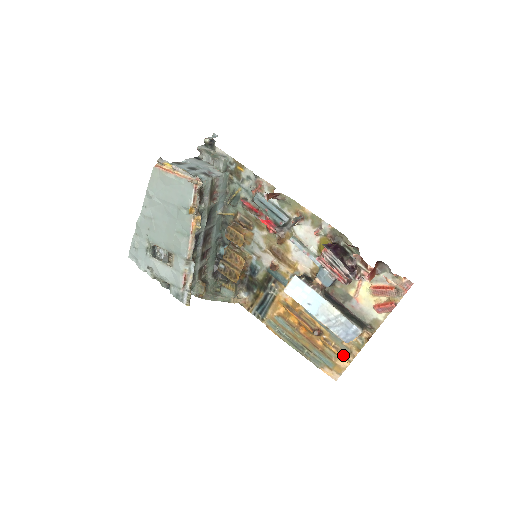
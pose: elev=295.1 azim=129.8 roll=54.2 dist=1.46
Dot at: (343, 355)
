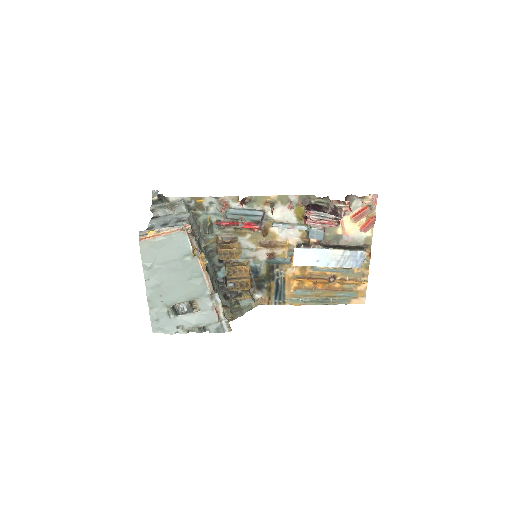
Dot at: (359, 281)
